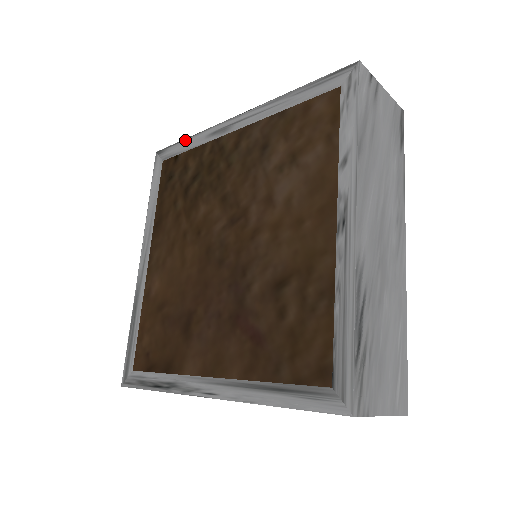
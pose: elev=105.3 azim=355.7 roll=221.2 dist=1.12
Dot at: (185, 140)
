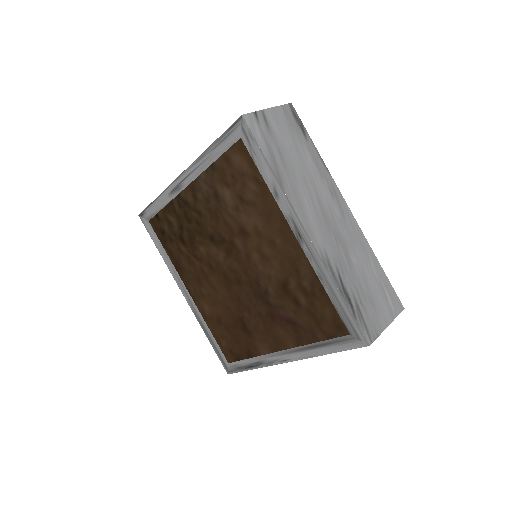
Dot at: (154, 202)
